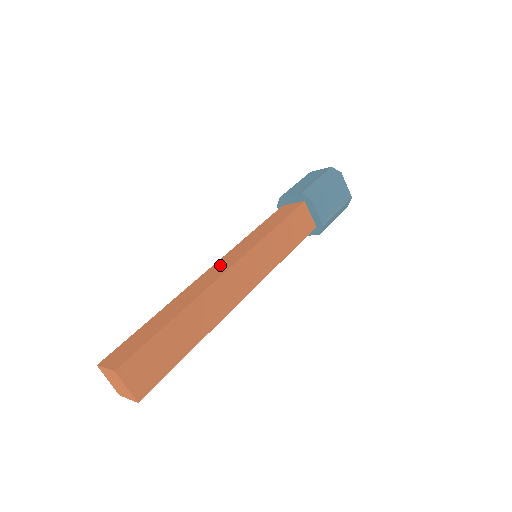
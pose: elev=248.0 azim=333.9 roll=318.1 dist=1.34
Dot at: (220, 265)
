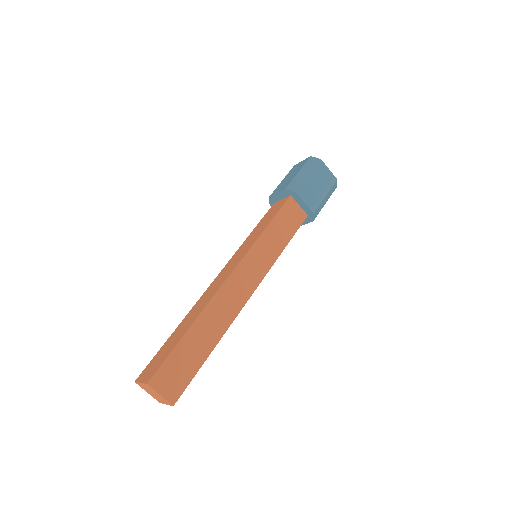
Dot at: (224, 272)
